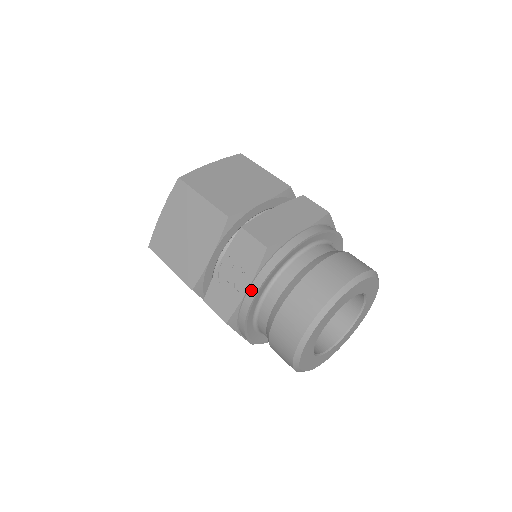
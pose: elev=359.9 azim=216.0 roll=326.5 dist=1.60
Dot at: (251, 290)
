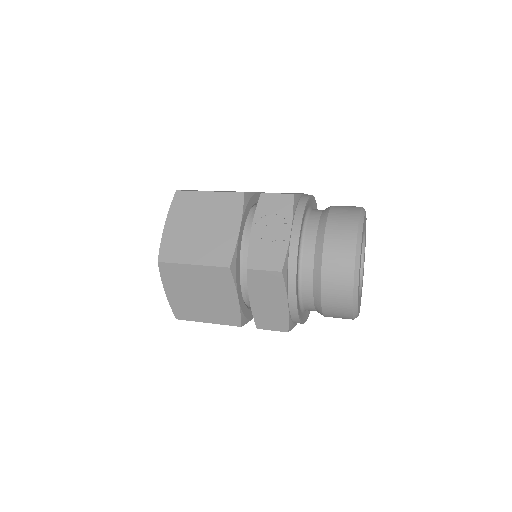
Dot at: (294, 232)
